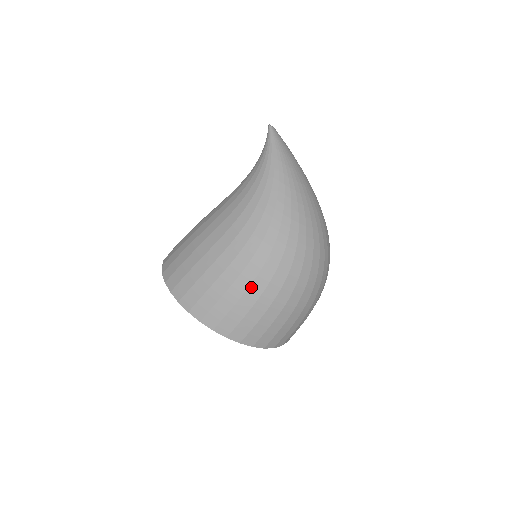
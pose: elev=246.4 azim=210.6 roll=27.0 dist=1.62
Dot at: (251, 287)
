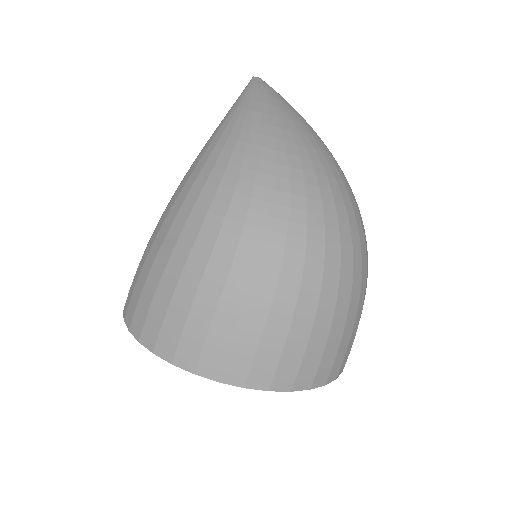
Dot at: (171, 259)
